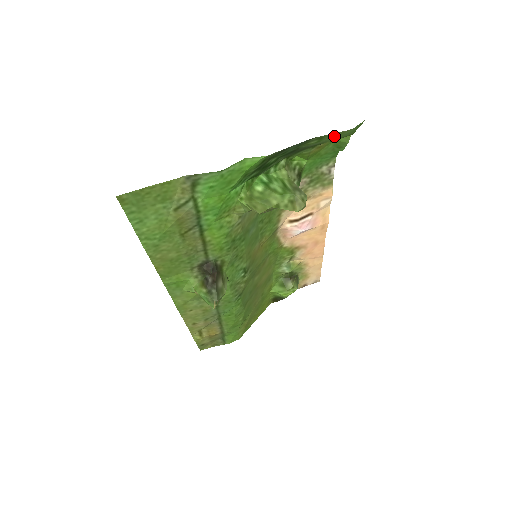
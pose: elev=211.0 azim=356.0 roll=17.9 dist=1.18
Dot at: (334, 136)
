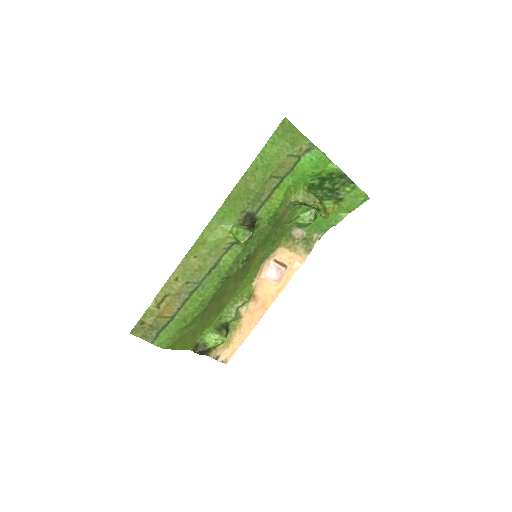
Dot at: (356, 195)
